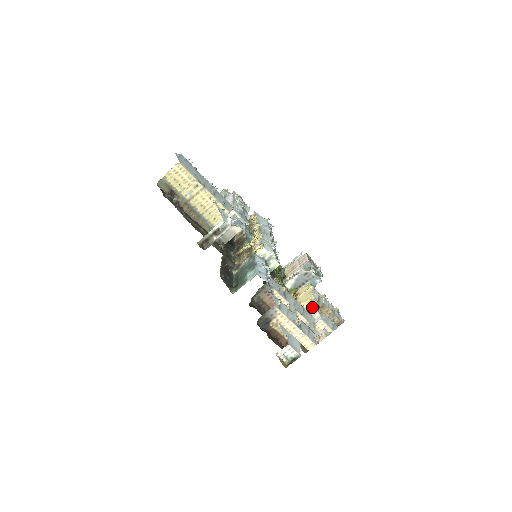
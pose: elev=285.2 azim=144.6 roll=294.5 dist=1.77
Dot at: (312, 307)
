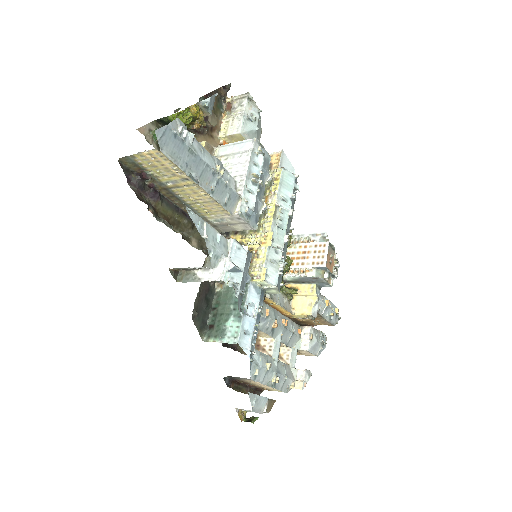
Dot at: occluded
